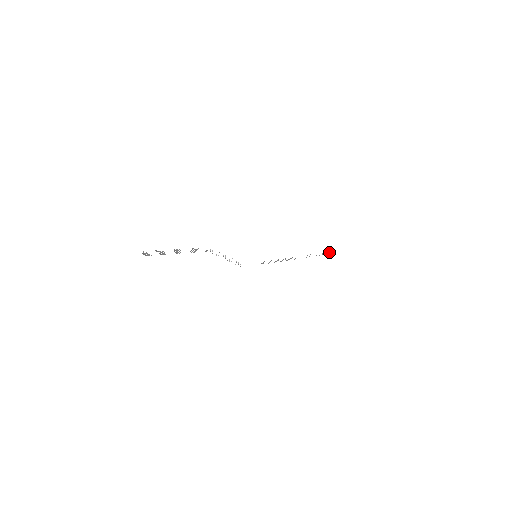
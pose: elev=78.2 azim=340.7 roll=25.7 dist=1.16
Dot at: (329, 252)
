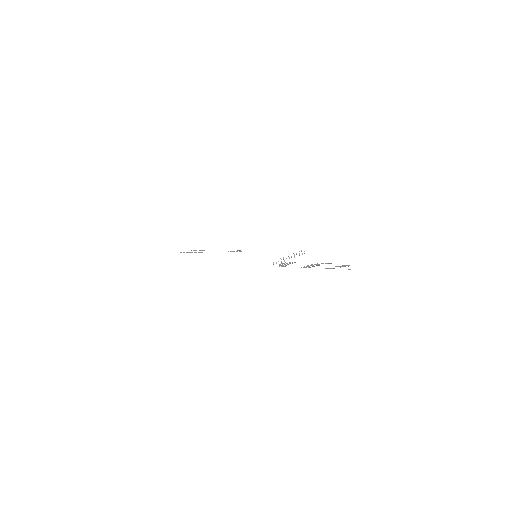
Dot at: occluded
